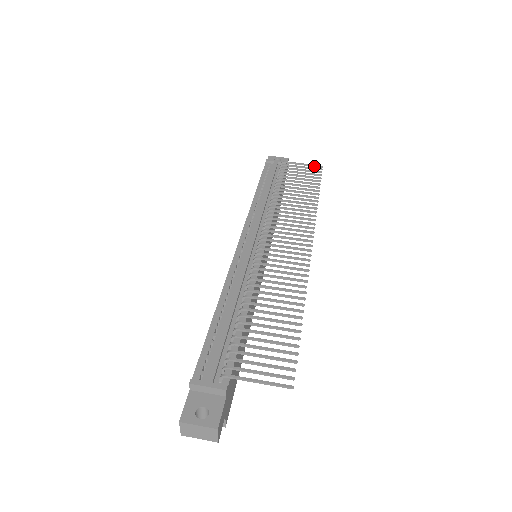
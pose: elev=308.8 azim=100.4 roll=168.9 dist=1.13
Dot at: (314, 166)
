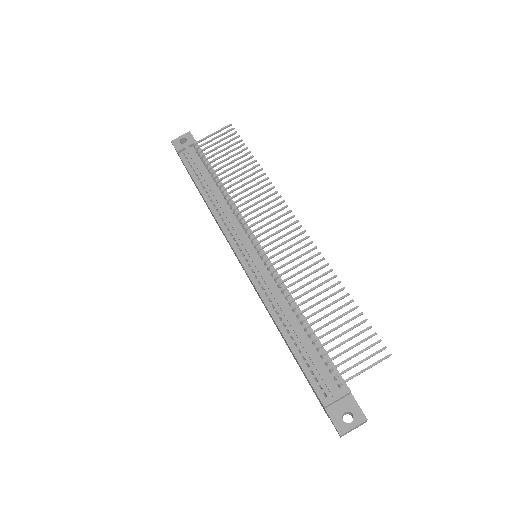
Dot at: occluded
